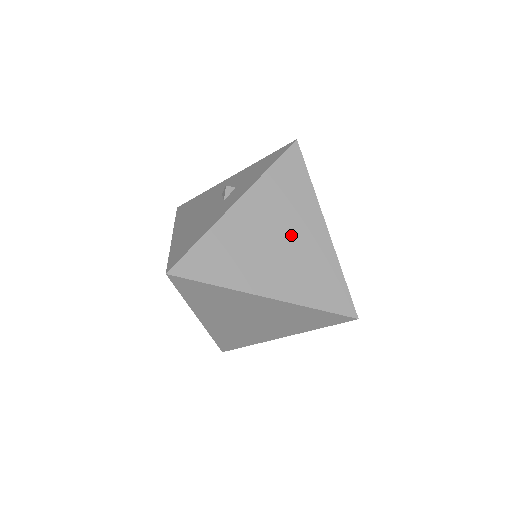
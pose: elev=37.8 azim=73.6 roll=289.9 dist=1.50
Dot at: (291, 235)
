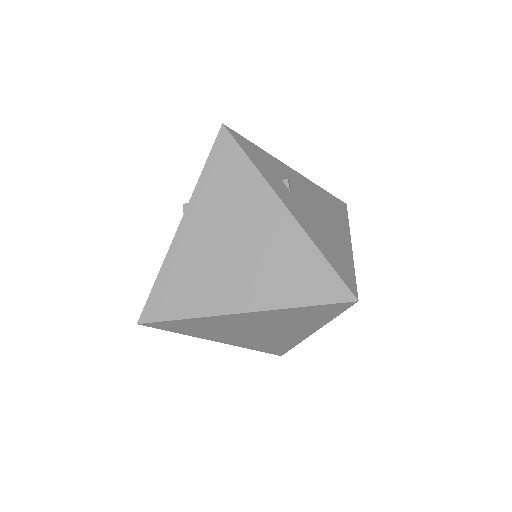
Dot at: (247, 234)
